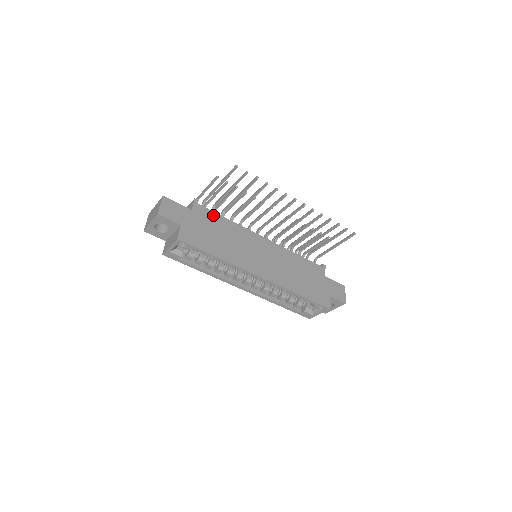
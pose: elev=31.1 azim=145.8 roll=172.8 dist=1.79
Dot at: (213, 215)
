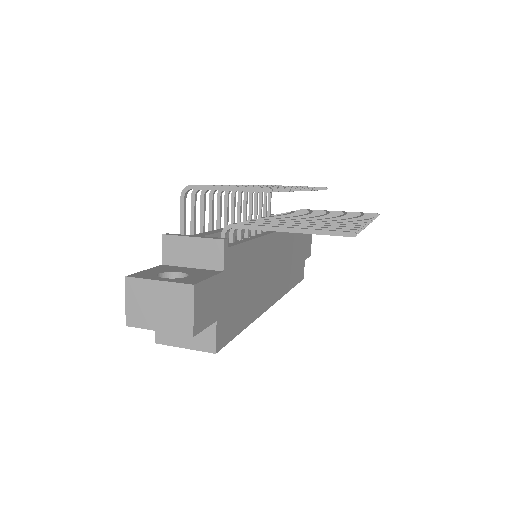
Dot at: (241, 251)
